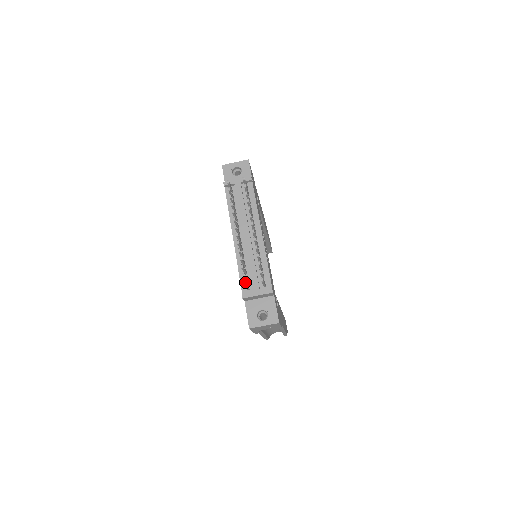
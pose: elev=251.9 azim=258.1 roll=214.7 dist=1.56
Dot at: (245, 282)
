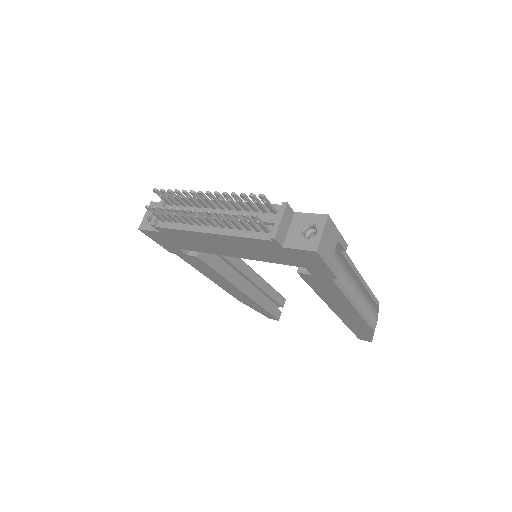
Dot at: (252, 214)
